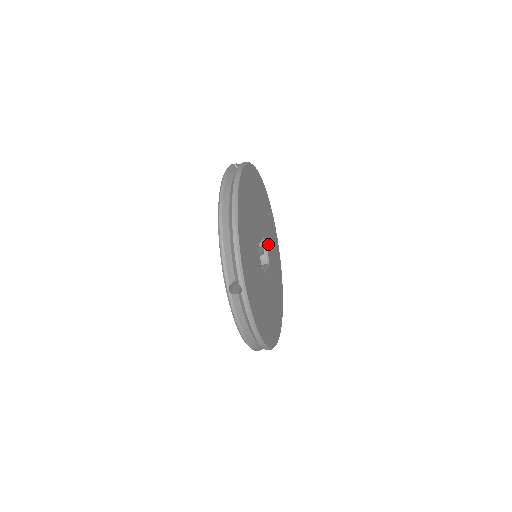
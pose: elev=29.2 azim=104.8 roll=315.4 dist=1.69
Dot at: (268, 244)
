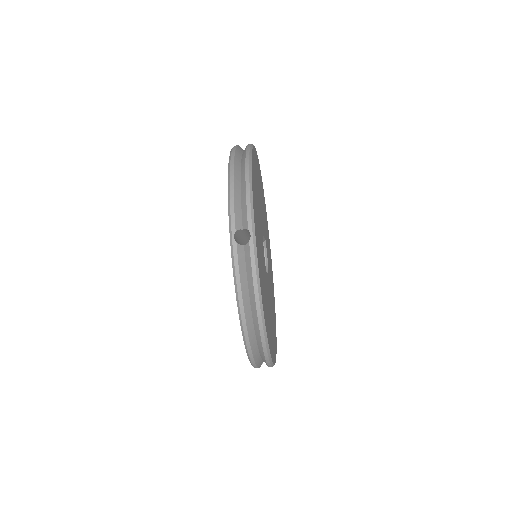
Dot at: occluded
